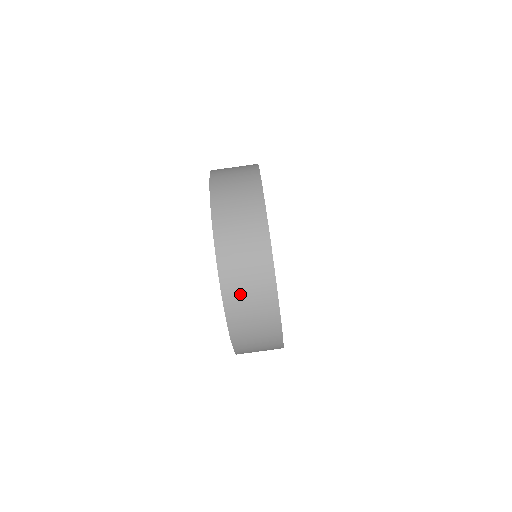
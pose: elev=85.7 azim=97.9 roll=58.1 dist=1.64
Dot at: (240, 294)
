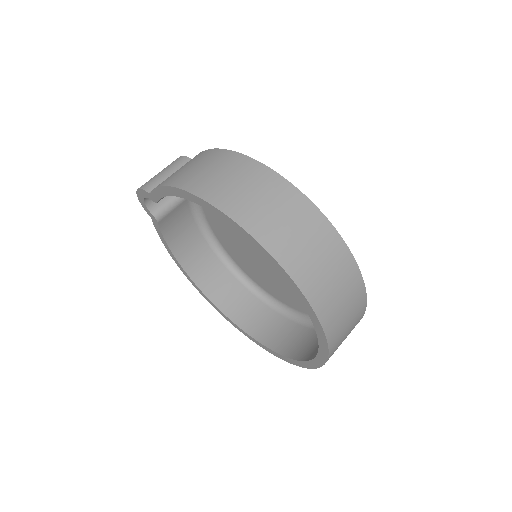
Dot at: (335, 309)
